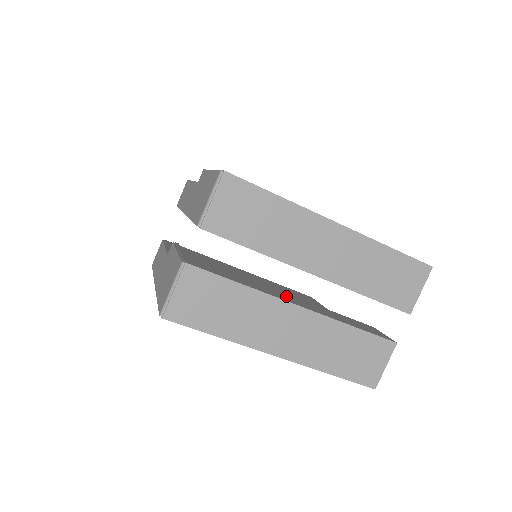
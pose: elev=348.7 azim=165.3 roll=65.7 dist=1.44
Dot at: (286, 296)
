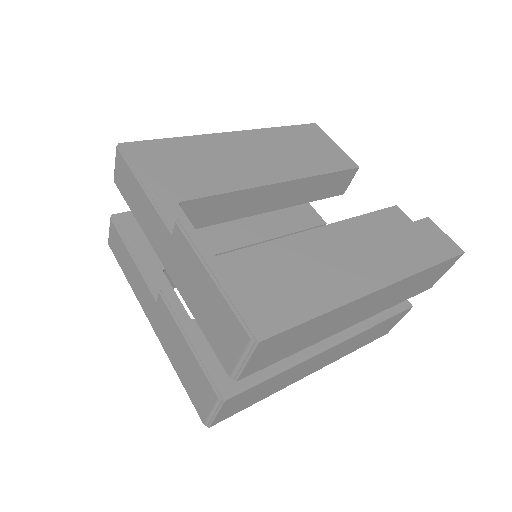
Dot at: occluded
